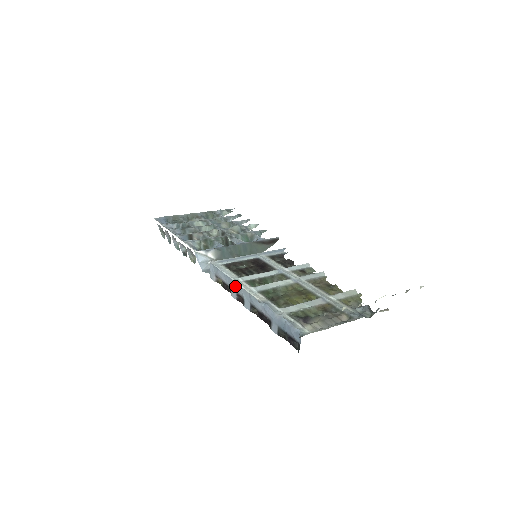
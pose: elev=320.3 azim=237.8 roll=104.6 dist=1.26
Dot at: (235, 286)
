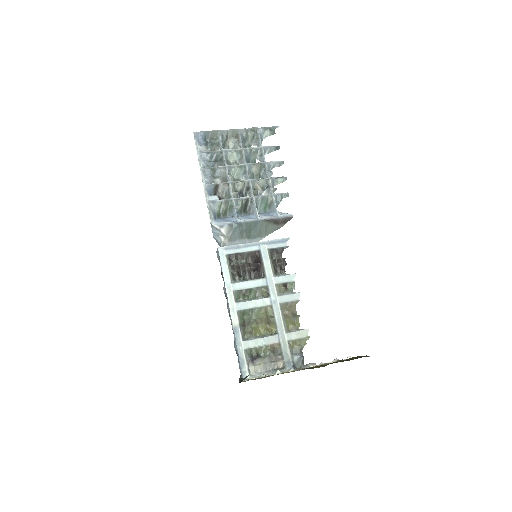
Dot at: (226, 291)
